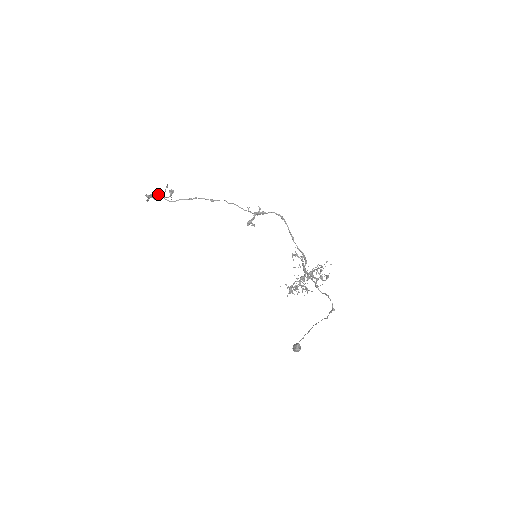
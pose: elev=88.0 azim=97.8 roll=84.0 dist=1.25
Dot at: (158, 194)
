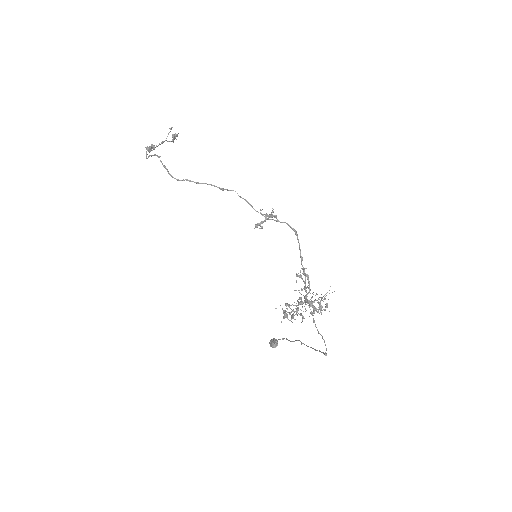
Dot at: (161, 162)
